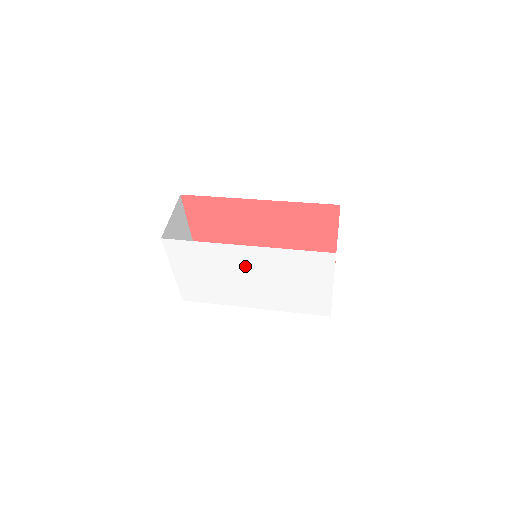
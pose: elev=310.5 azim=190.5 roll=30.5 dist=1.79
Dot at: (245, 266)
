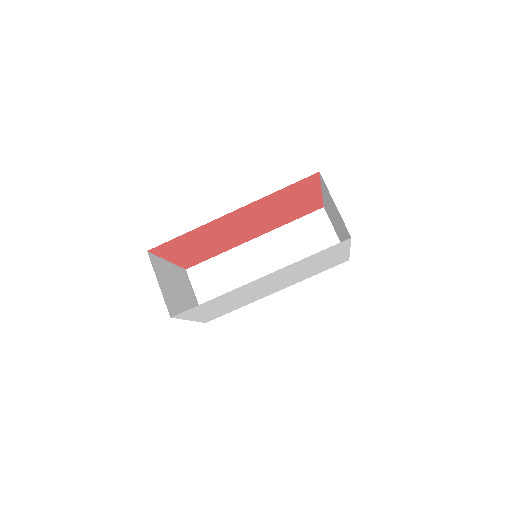
Dot at: (261, 285)
